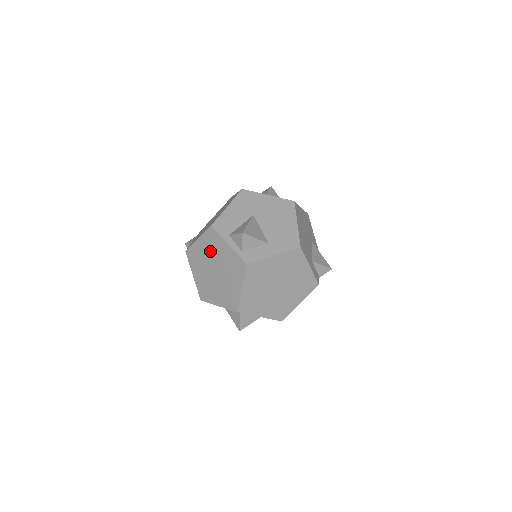
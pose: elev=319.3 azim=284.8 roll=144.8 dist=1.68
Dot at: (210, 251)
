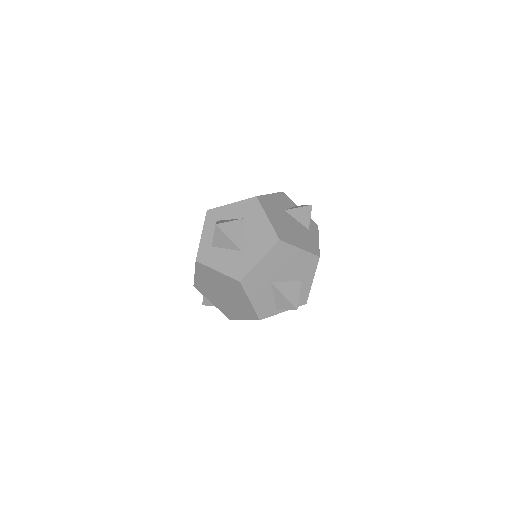
Dot at: occluded
